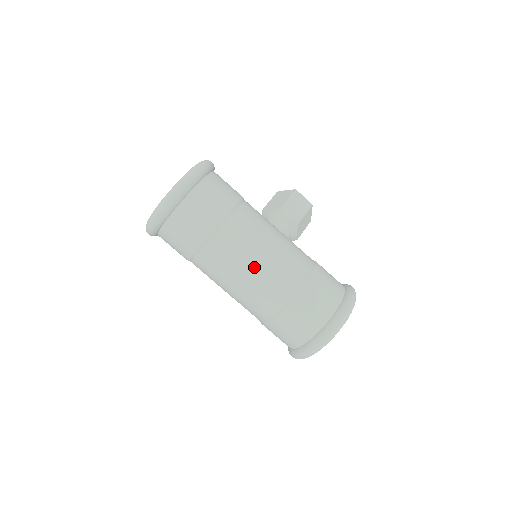
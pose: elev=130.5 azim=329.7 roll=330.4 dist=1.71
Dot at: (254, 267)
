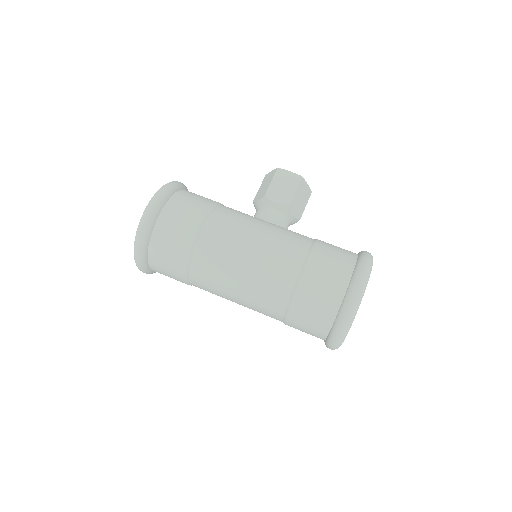
Dot at: (242, 276)
